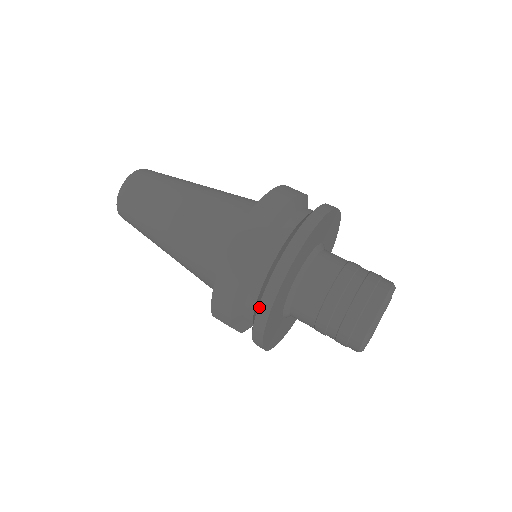
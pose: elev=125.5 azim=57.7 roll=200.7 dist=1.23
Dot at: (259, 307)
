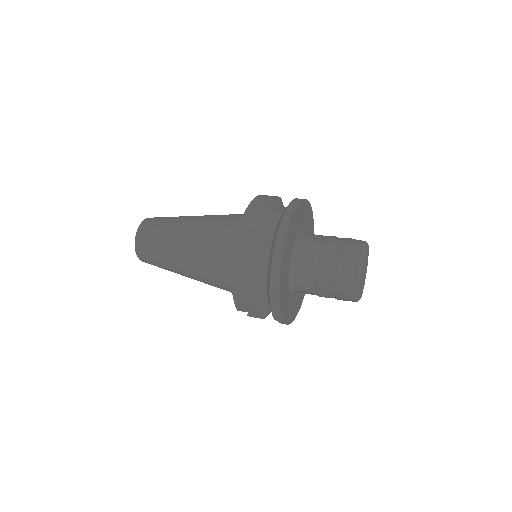
Dot at: (270, 288)
